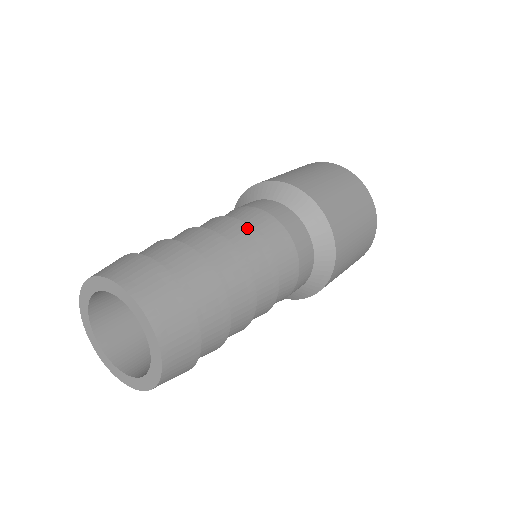
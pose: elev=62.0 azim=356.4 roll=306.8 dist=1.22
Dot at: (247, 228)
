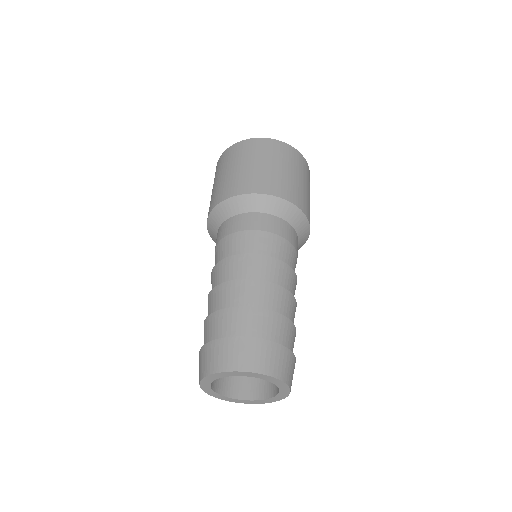
Dot at: (262, 258)
